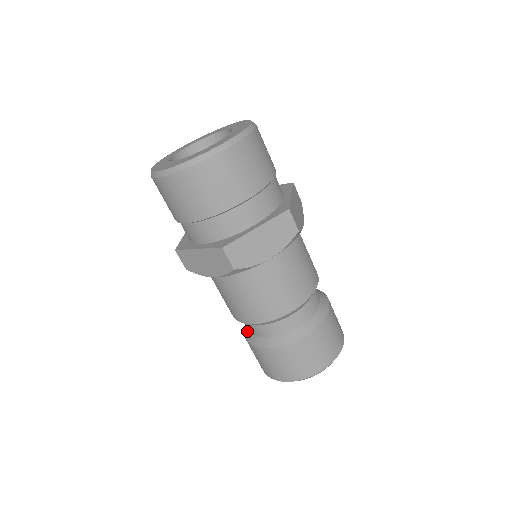
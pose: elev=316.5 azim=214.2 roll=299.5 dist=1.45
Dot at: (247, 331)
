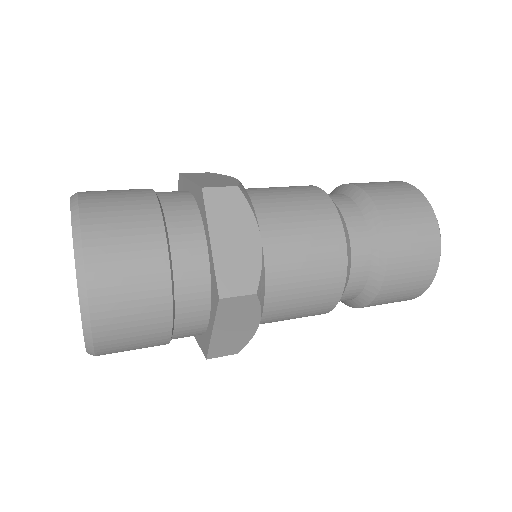
Dot at: (349, 303)
